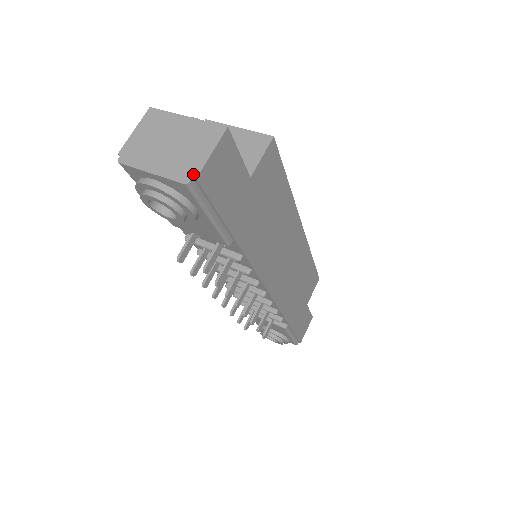
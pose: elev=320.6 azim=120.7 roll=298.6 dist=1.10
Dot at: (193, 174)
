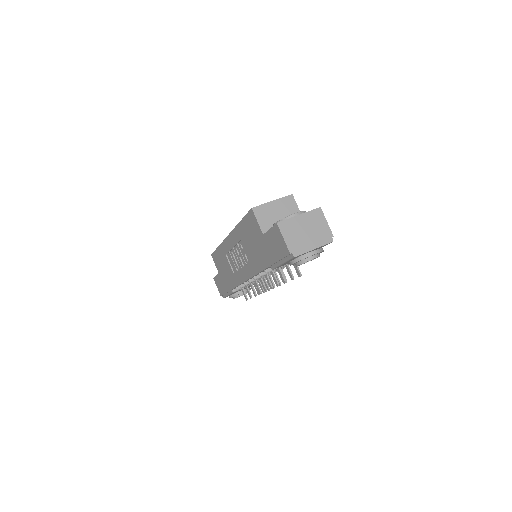
Dot at: (331, 236)
